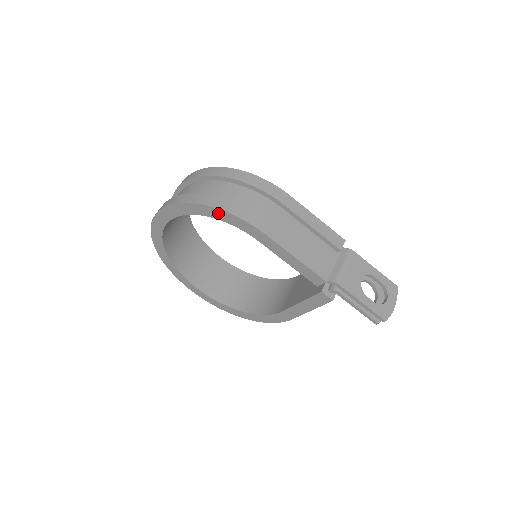
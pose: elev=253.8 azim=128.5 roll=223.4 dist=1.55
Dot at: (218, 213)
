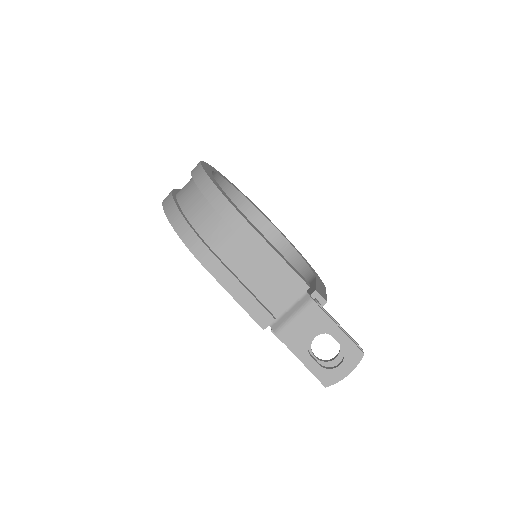
Dot at: occluded
